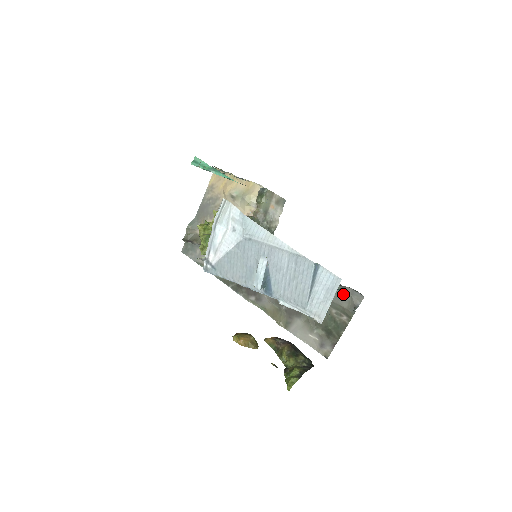
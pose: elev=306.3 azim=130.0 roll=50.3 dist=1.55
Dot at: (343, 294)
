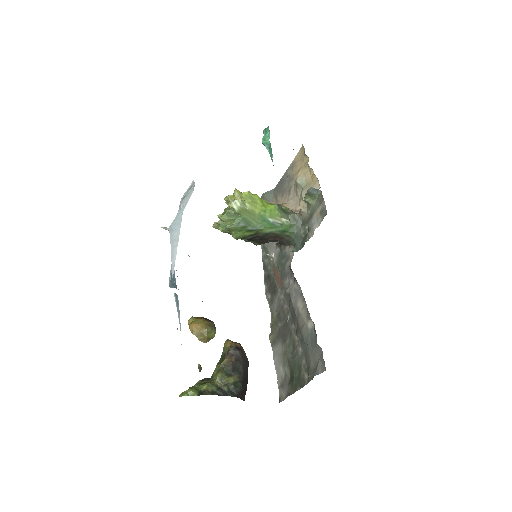
Dot at: (315, 351)
